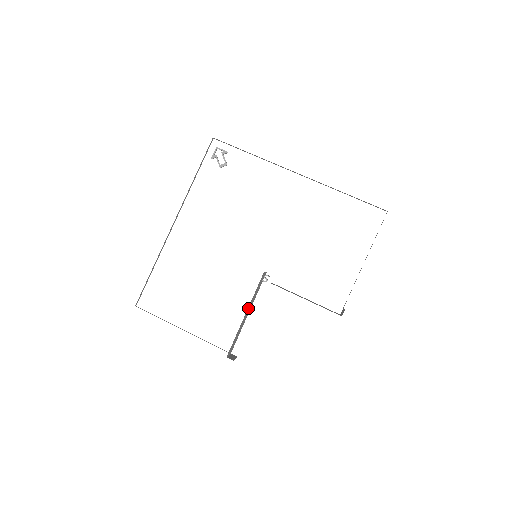
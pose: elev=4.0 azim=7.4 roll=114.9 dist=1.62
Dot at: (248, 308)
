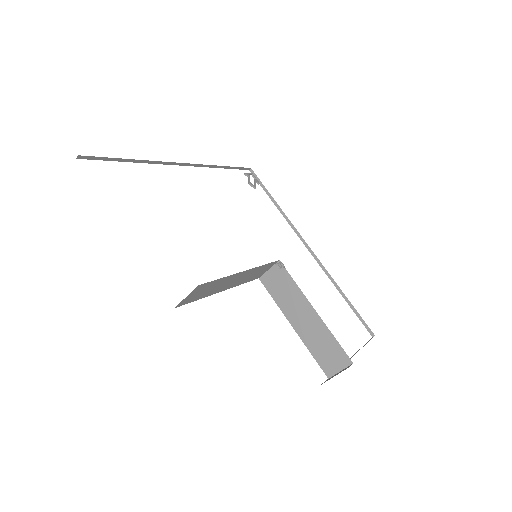
Dot at: (245, 272)
